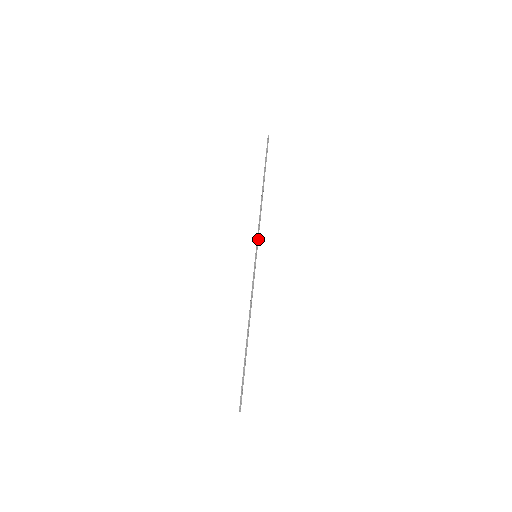
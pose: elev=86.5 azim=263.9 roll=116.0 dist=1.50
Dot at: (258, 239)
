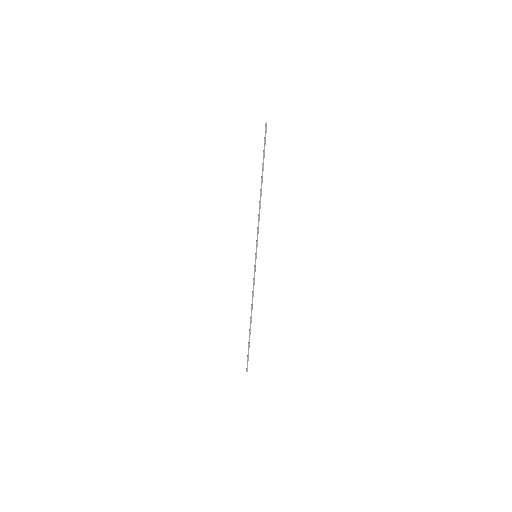
Dot at: (257, 241)
